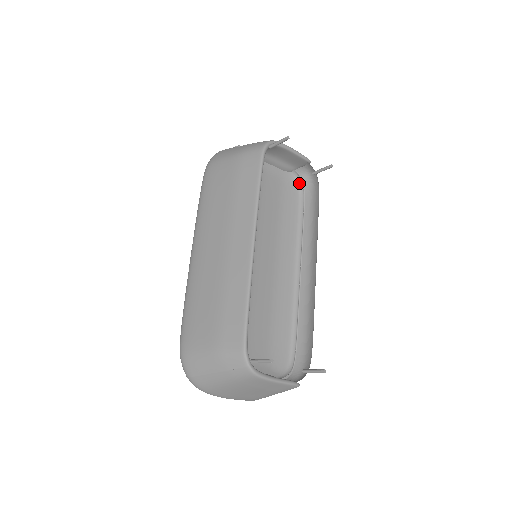
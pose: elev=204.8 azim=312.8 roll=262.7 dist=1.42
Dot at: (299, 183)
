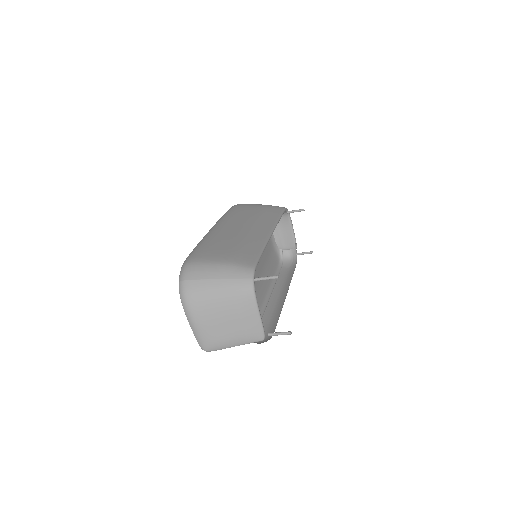
Dot at: (280, 259)
